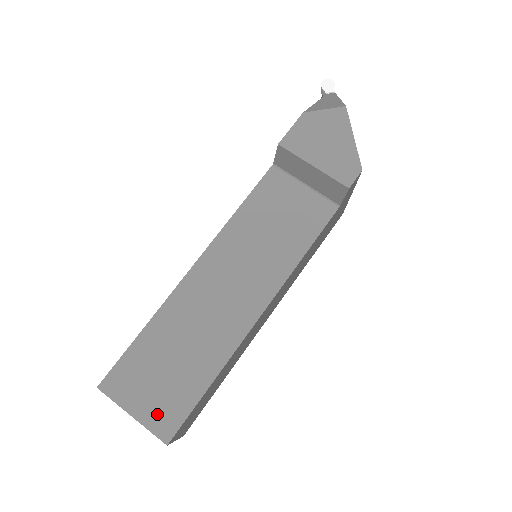
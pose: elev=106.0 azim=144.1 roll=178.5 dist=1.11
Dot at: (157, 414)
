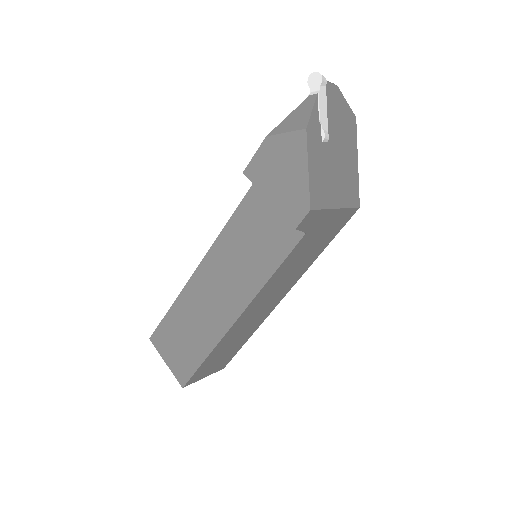
Dot at: (178, 367)
